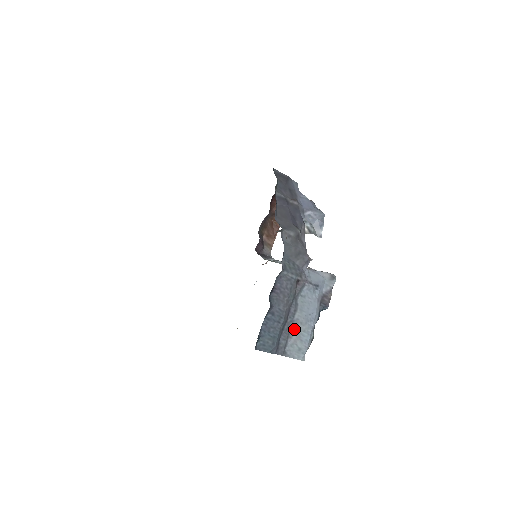
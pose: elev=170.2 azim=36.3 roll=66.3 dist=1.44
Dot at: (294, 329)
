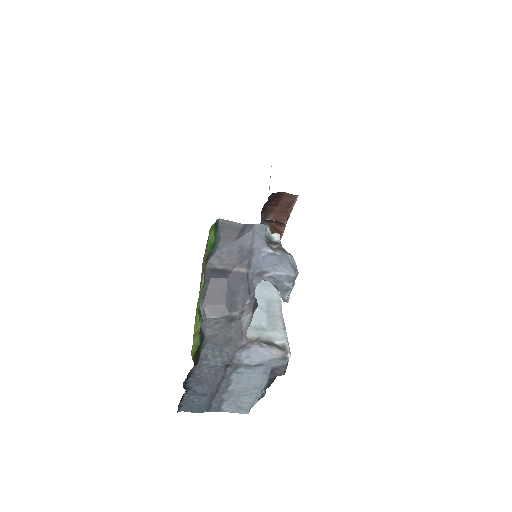
Dot at: (230, 395)
